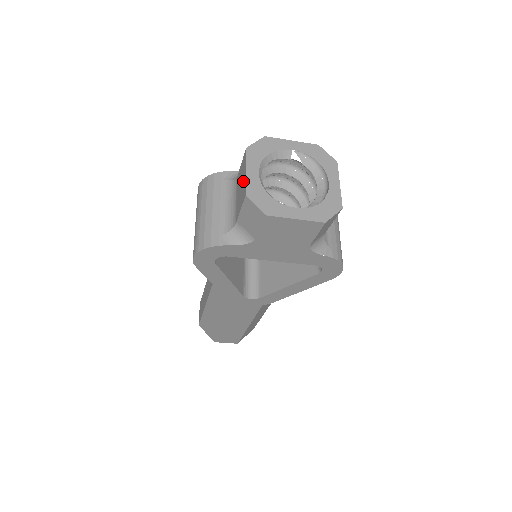
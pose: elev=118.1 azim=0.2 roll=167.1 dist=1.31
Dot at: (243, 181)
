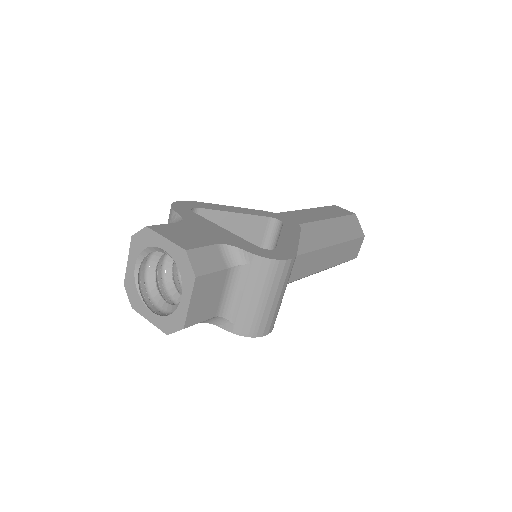
Dot at: occluded
